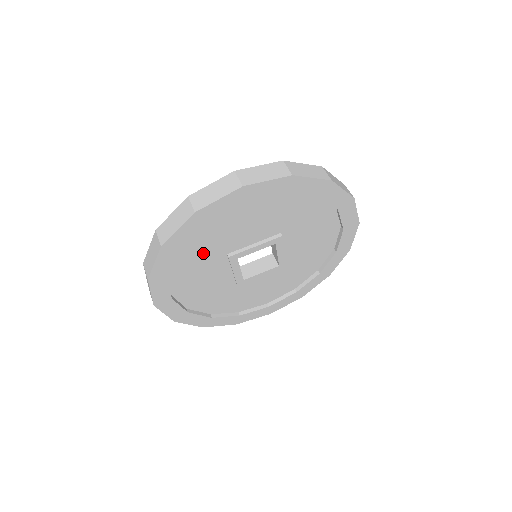
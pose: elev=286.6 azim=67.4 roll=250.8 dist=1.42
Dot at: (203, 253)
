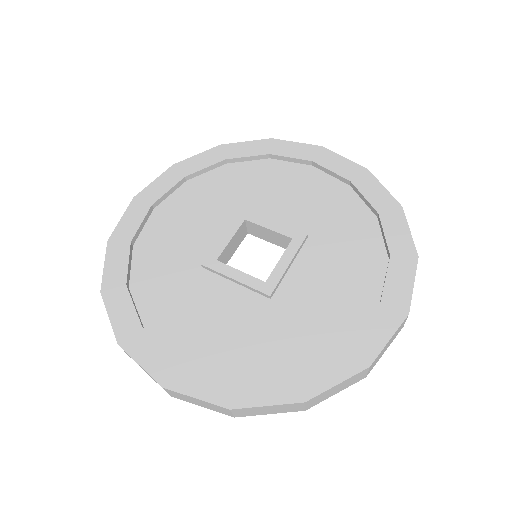
Dot at: (229, 190)
